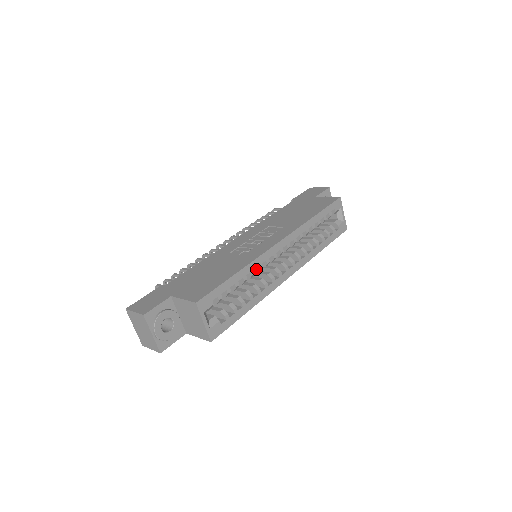
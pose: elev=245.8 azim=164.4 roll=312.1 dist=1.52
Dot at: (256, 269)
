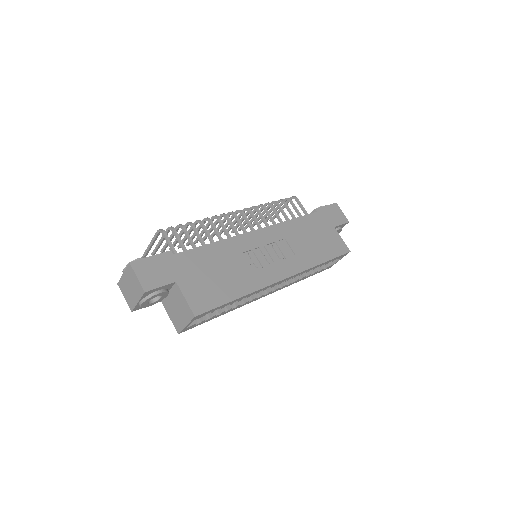
Dot at: occluded
